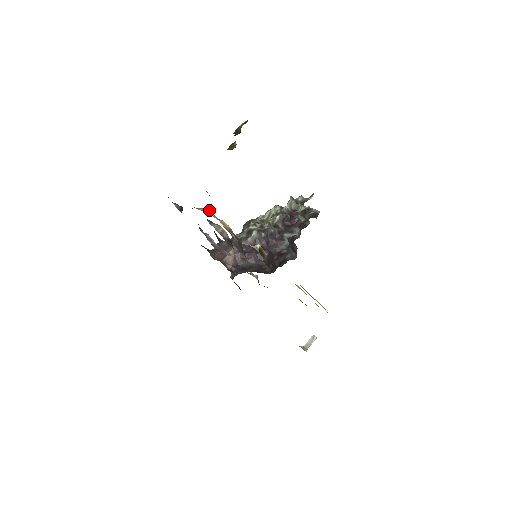
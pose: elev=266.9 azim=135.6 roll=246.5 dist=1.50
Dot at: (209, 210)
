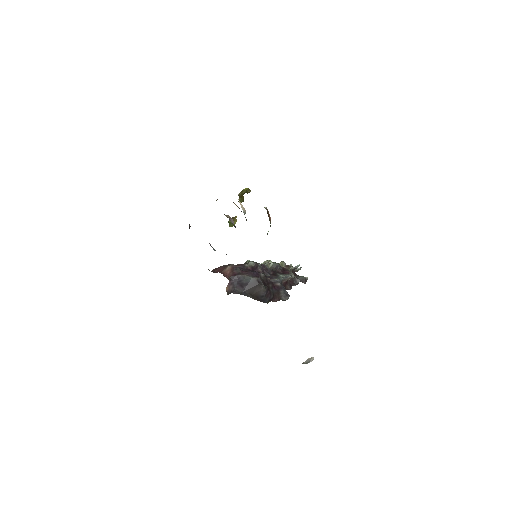
Dot at: occluded
